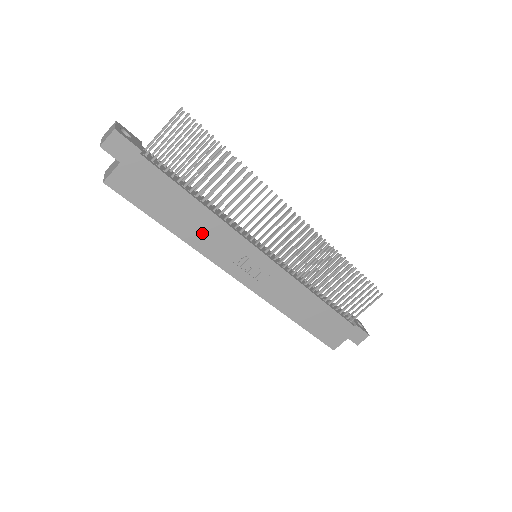
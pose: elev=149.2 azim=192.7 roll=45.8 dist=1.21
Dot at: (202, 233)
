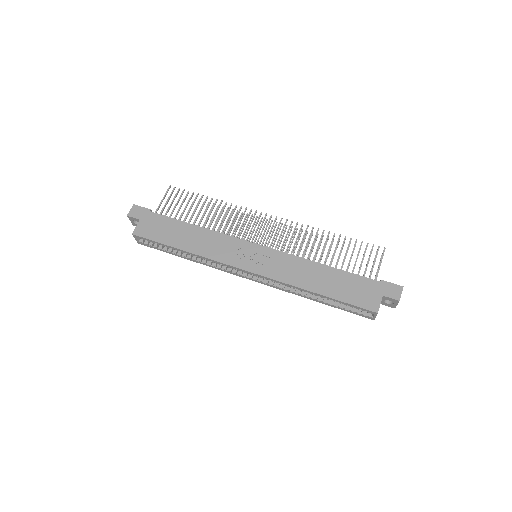
Dot at: (204, 244)
